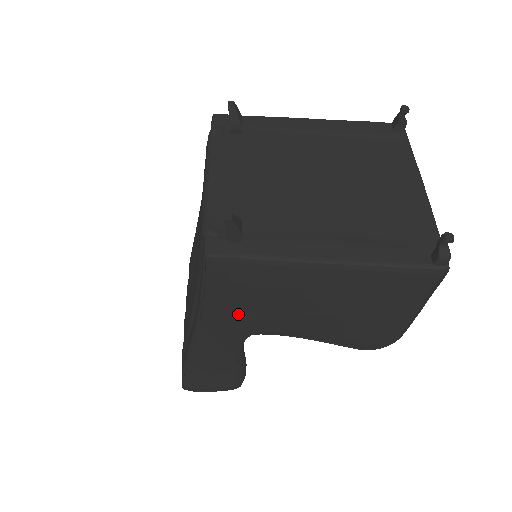
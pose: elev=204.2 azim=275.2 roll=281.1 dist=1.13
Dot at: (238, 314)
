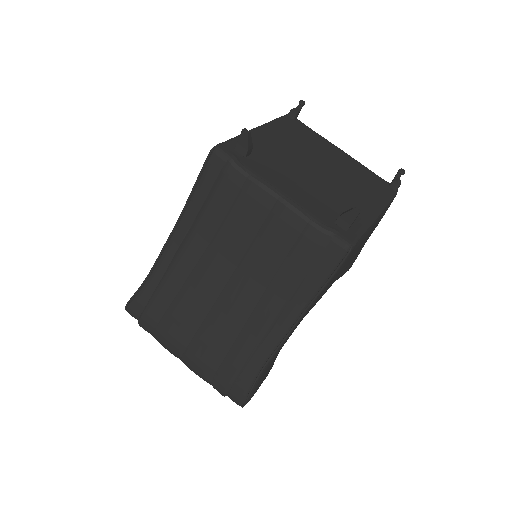
Dot at: (325, 291)
